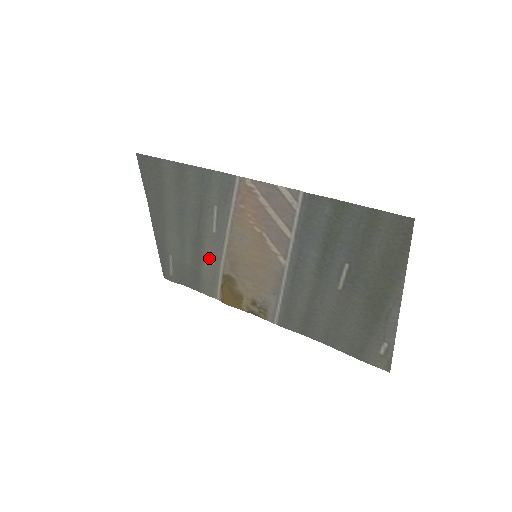
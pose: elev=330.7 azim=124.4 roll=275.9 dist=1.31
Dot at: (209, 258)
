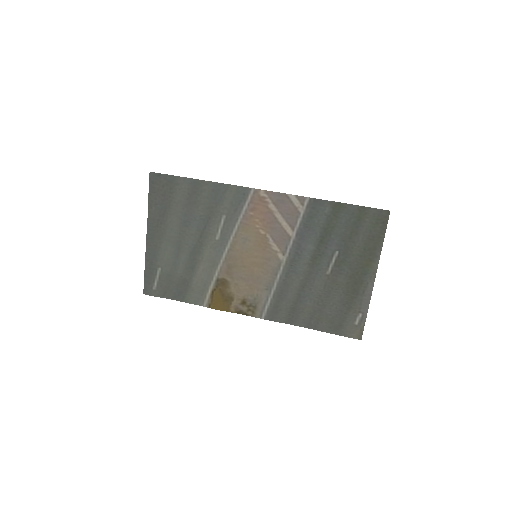
Dot at: (205, 265)
